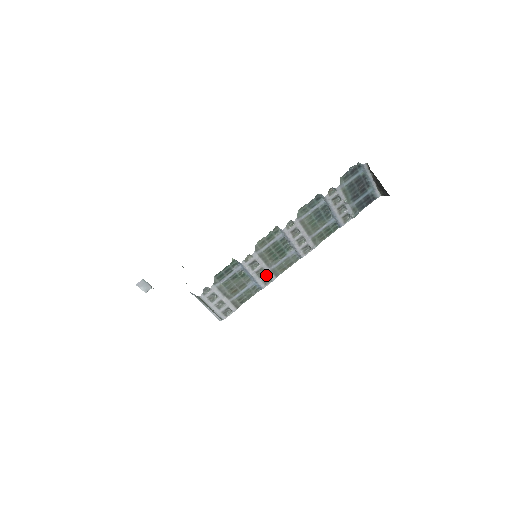
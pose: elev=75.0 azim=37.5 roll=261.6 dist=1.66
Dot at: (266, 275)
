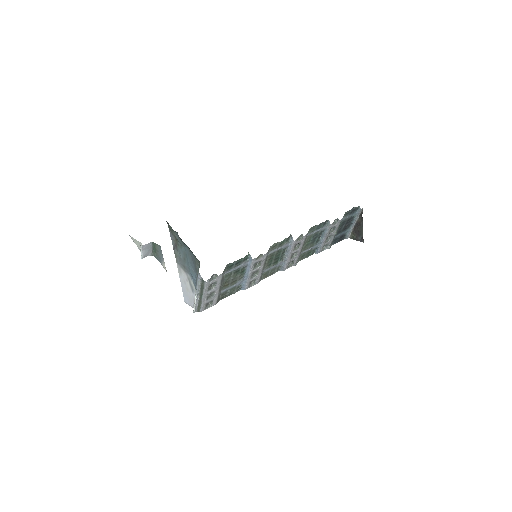
Dot at: (256, 278)
